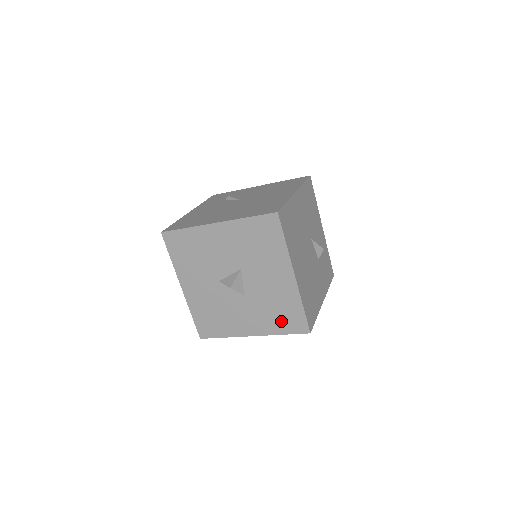
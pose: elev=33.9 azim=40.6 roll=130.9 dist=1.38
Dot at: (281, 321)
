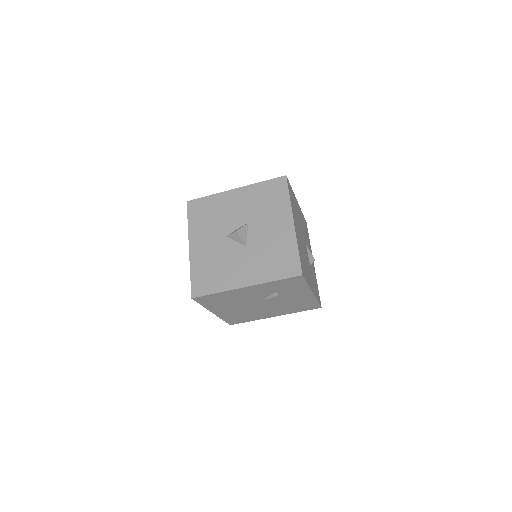
Dot at: (276, 267)
